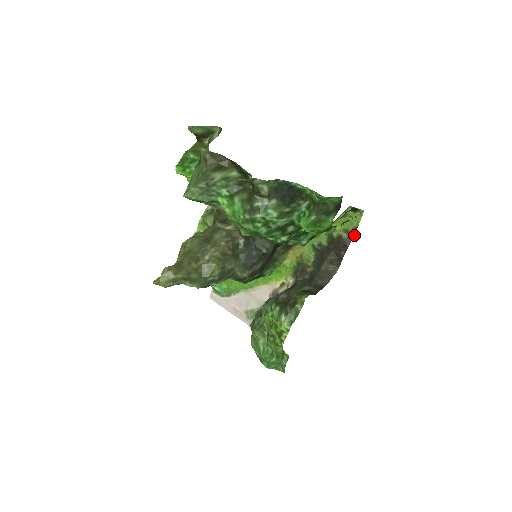
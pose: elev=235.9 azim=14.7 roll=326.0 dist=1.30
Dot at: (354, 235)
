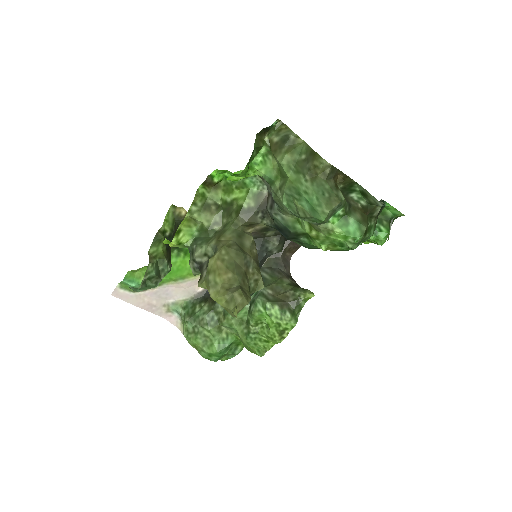
Dot at: occluded
